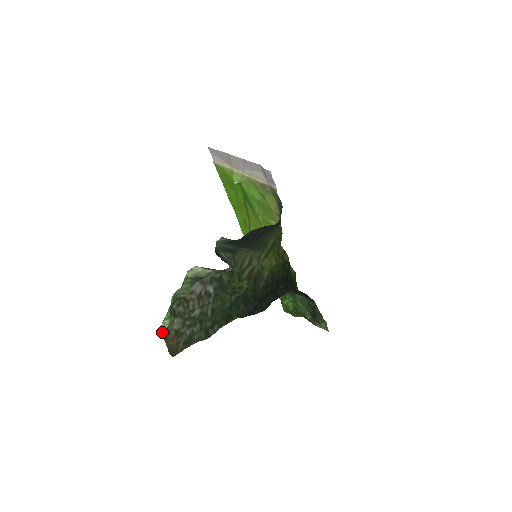
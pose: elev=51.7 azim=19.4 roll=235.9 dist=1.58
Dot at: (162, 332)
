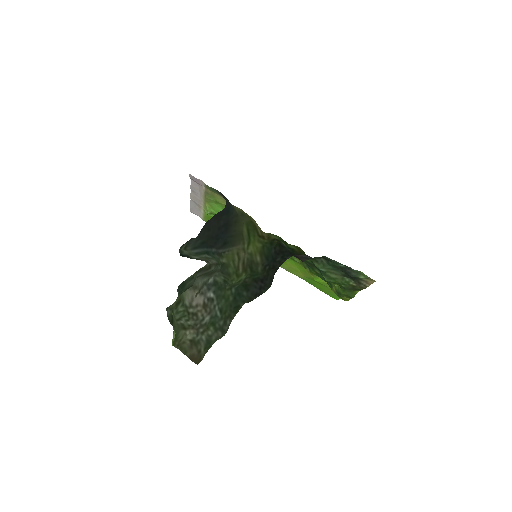
Dot at: (176, 345)
